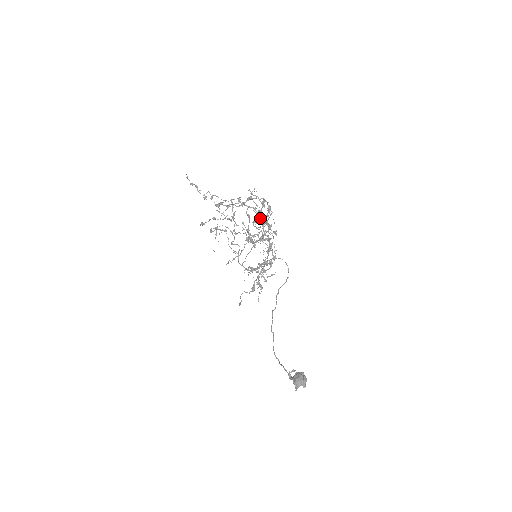
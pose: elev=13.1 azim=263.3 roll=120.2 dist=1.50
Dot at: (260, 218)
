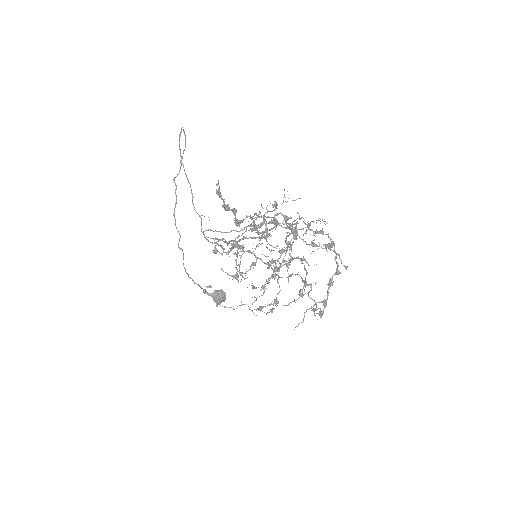
Dot at: (296, 234)
